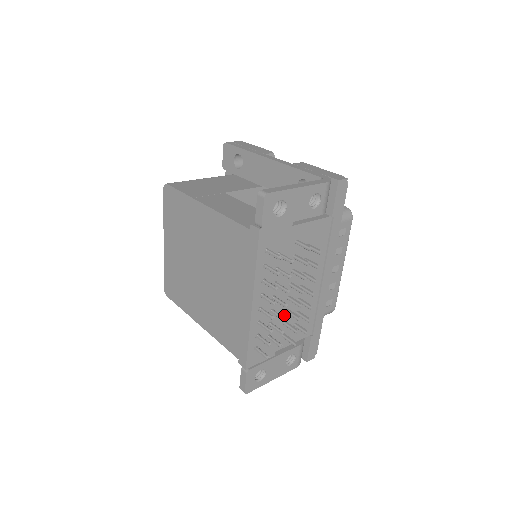
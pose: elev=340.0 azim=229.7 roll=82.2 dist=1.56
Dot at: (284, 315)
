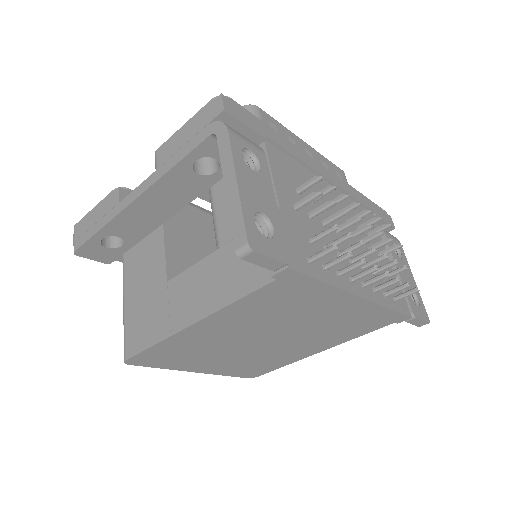
Dot at: (363, 249)
